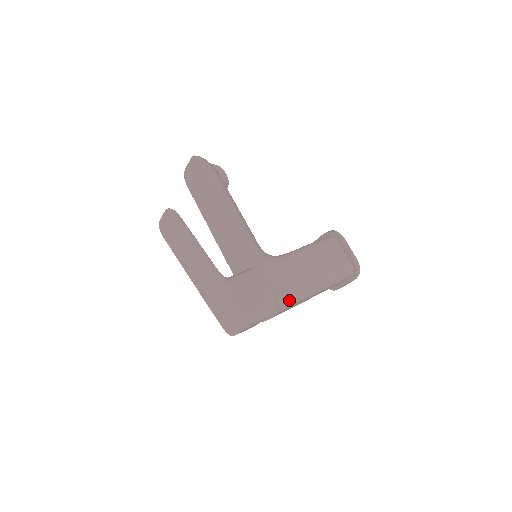
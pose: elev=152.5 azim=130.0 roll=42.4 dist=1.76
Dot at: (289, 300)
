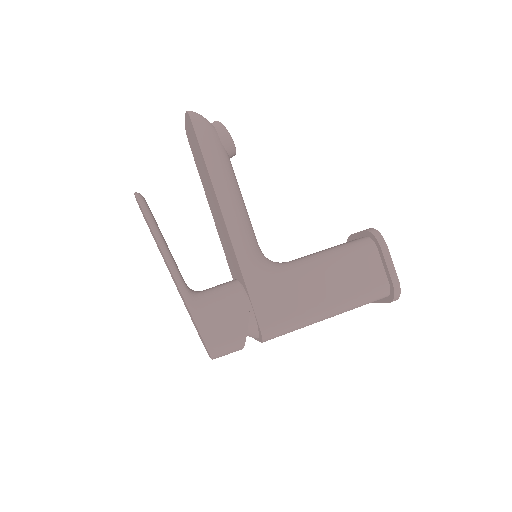
Dot at: (277, 331)
